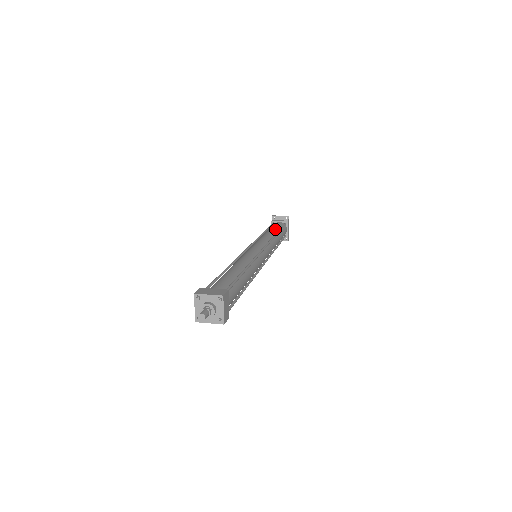
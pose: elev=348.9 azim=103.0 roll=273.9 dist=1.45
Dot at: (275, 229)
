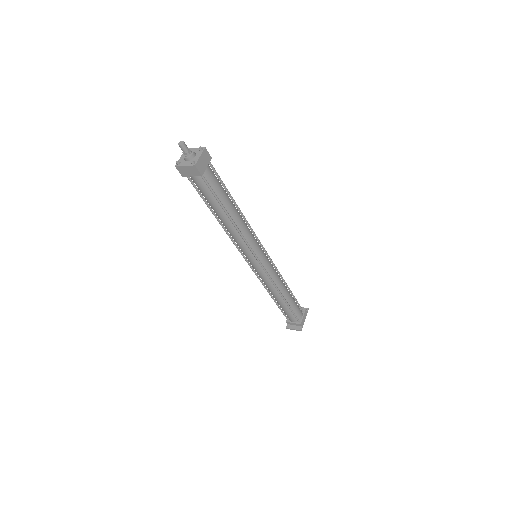
Dot at: occluded
